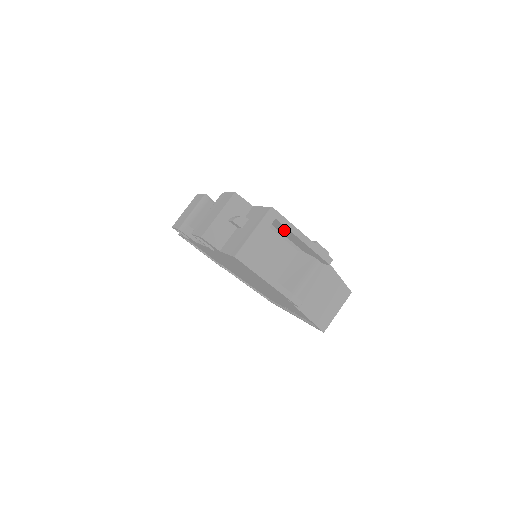
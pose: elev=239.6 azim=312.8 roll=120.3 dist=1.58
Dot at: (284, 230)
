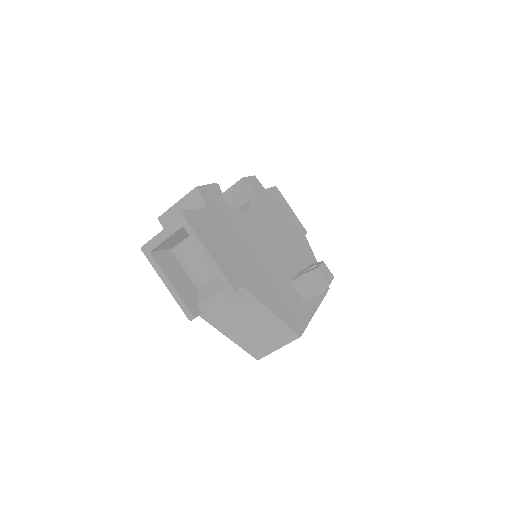
Dot at: occluded
